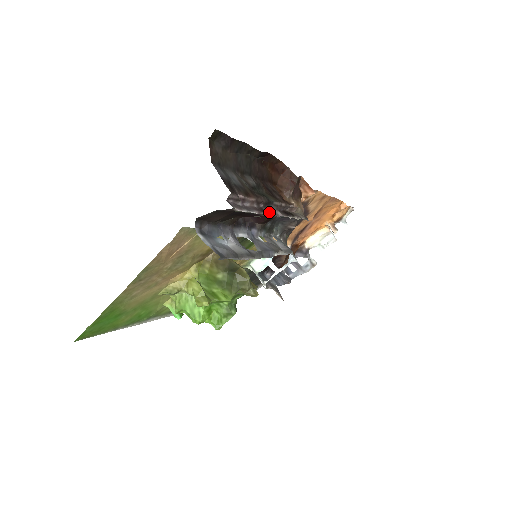
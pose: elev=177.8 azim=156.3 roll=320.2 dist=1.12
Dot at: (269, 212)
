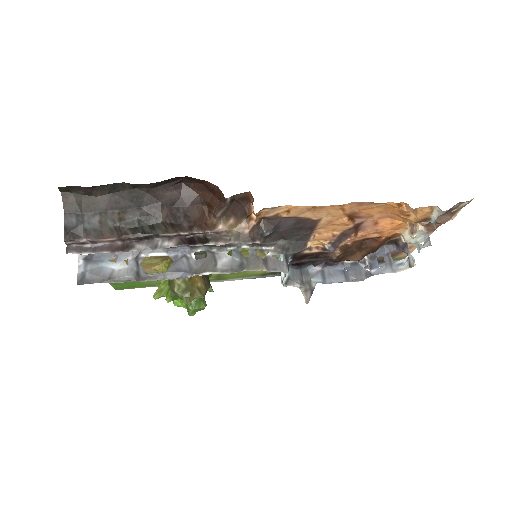
Dot at: (142, 247)
